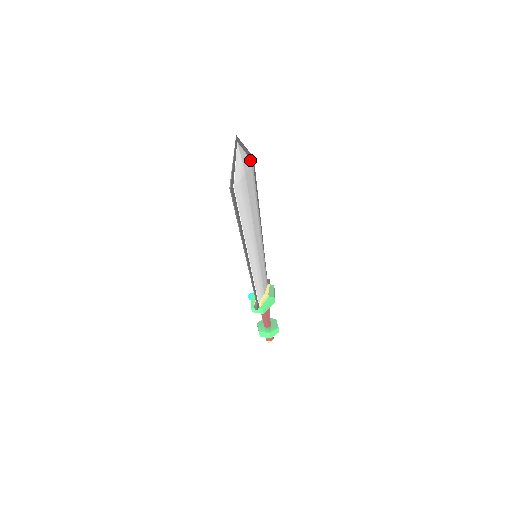
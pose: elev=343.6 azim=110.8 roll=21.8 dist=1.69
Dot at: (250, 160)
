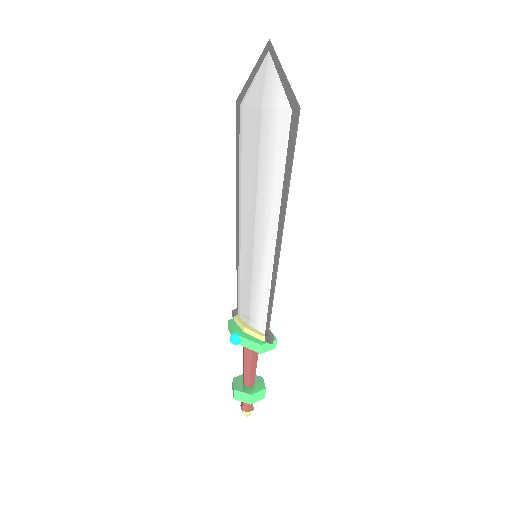
Dot at: (247, 98)
